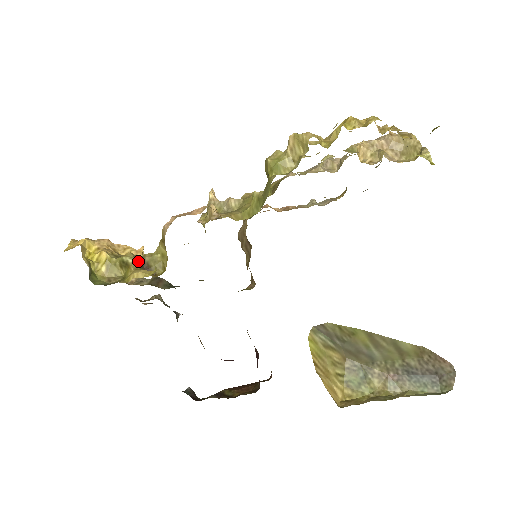
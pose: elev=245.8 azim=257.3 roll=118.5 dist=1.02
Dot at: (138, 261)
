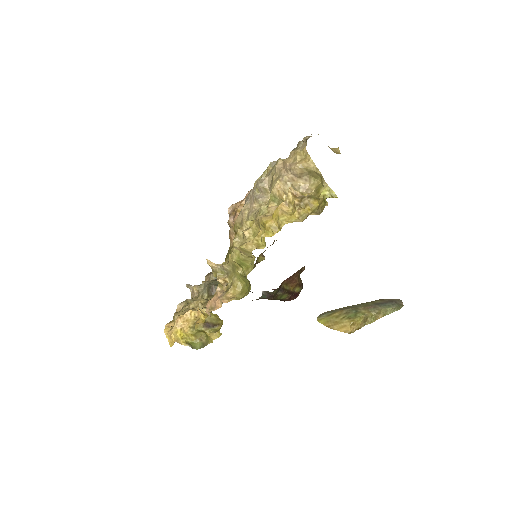
Dot at: (206, 326)
